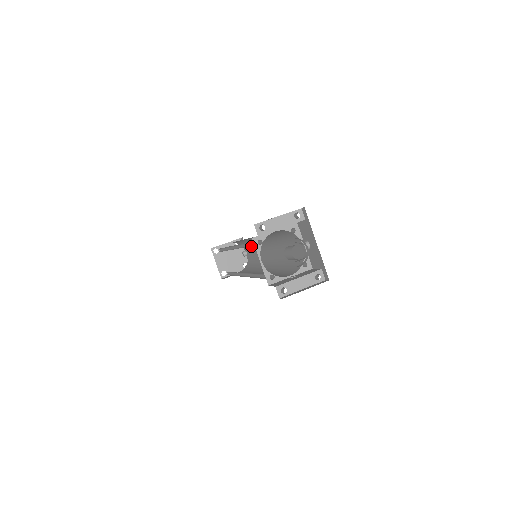
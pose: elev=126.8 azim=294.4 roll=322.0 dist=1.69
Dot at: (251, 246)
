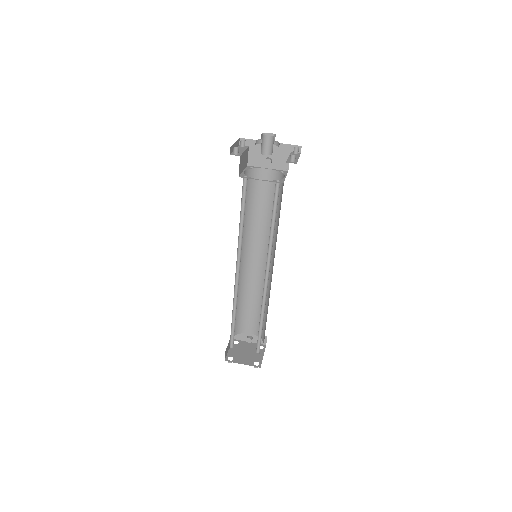
Dot at: (246, 306)
